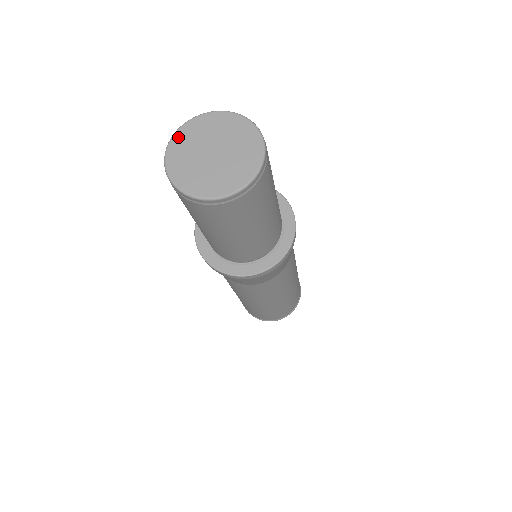
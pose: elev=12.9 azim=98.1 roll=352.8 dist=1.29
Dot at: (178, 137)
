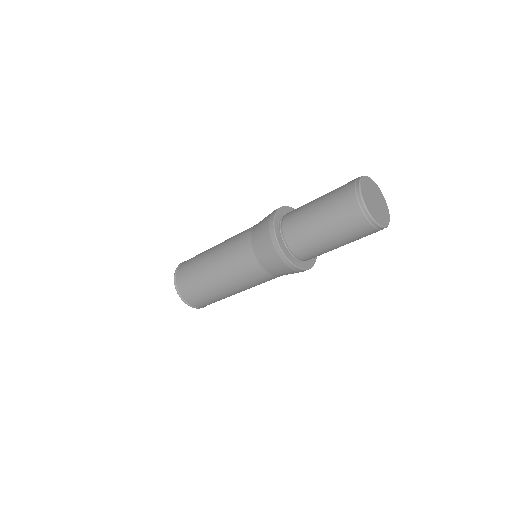
Dot at: (362, 184)
